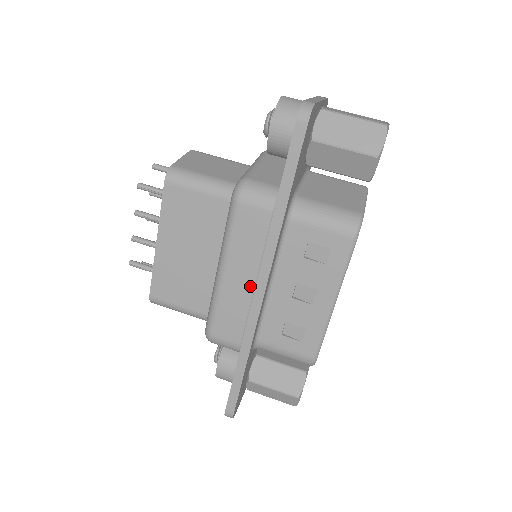
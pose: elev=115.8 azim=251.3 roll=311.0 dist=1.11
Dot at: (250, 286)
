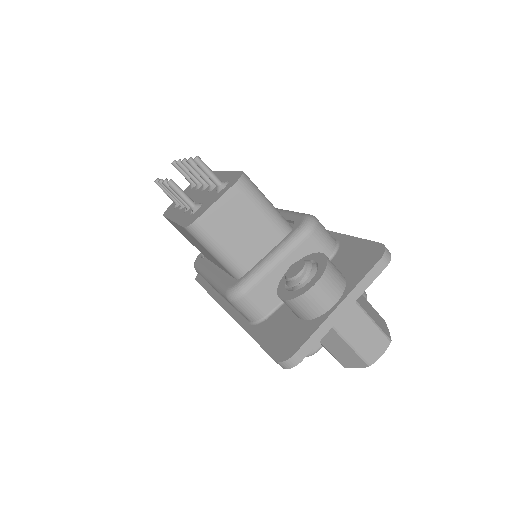
Dot at: occluded
